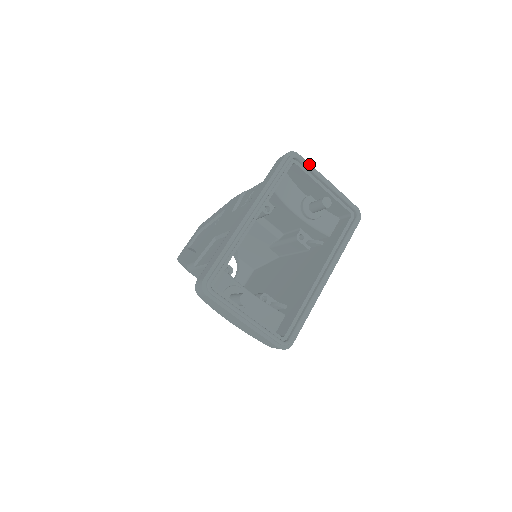
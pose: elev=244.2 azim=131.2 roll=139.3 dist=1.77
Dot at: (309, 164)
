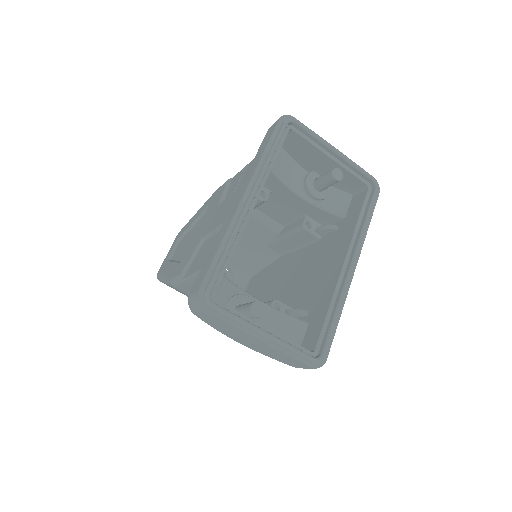
Dot at: (309, 129)
